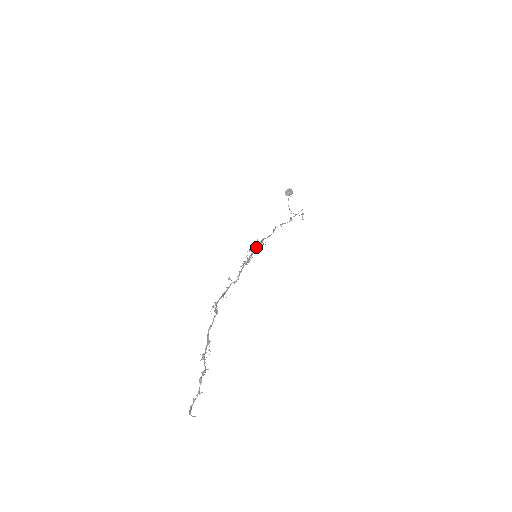
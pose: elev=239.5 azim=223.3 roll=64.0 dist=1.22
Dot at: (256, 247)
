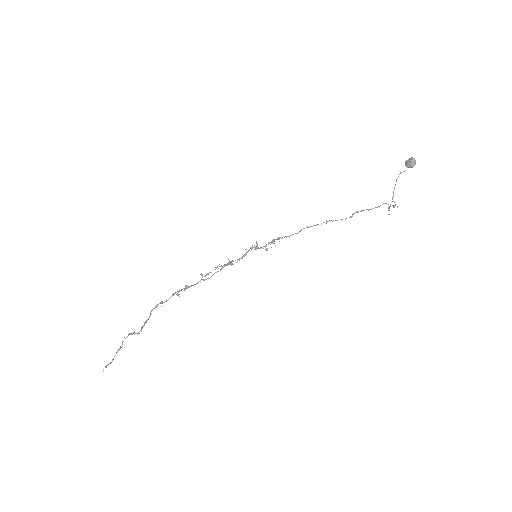
Dot at: (255, 248)
